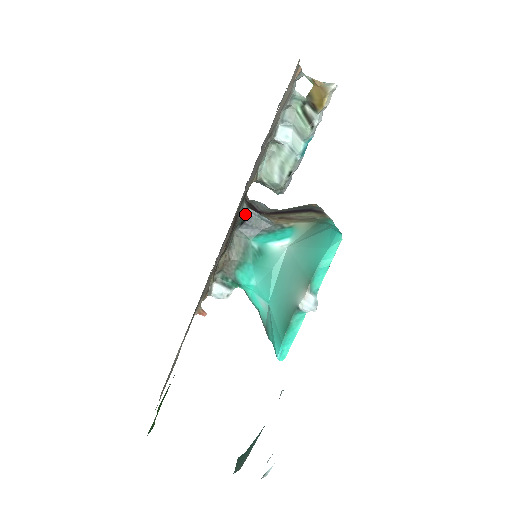
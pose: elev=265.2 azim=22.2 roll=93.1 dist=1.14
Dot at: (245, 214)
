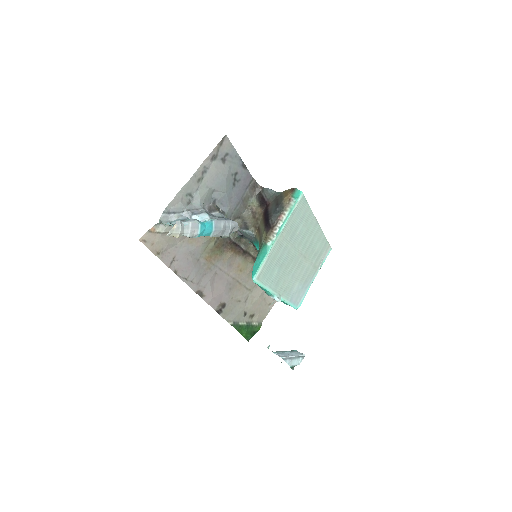
Dot at: (239, 231)
